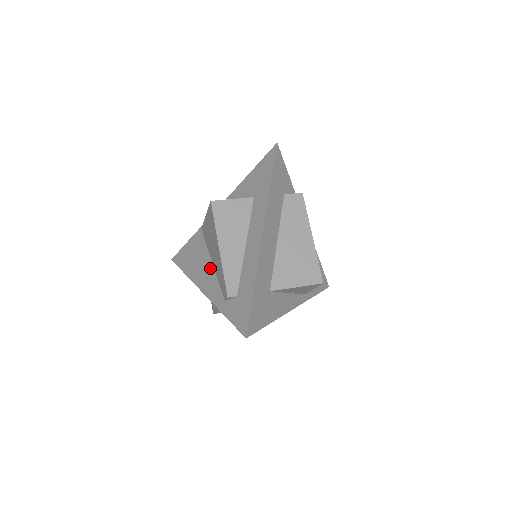
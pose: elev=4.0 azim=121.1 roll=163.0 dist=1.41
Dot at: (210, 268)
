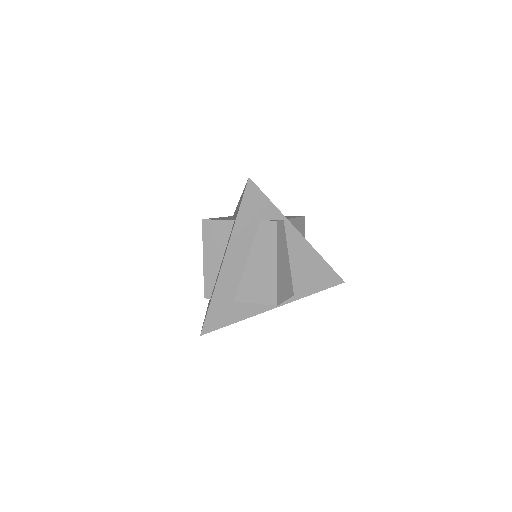
Dot at: occluded
